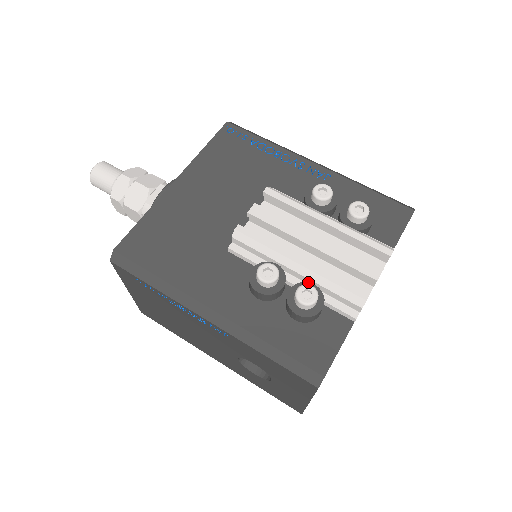
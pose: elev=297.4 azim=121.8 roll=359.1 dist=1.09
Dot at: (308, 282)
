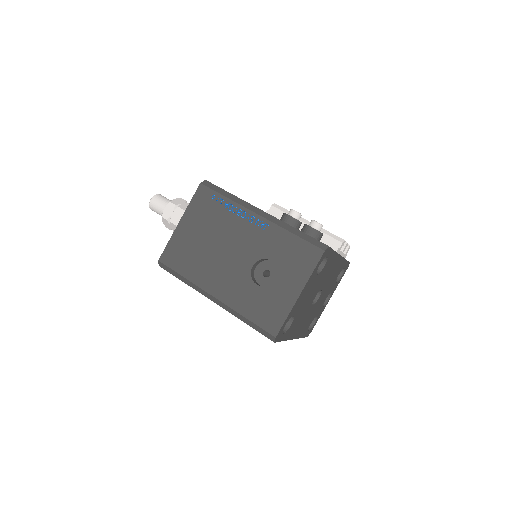
Dot at: occluded
